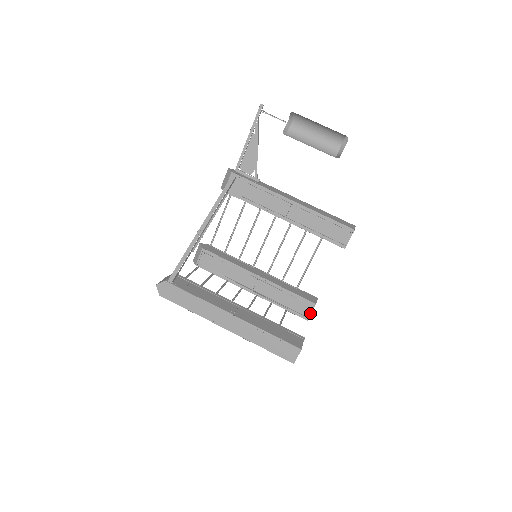
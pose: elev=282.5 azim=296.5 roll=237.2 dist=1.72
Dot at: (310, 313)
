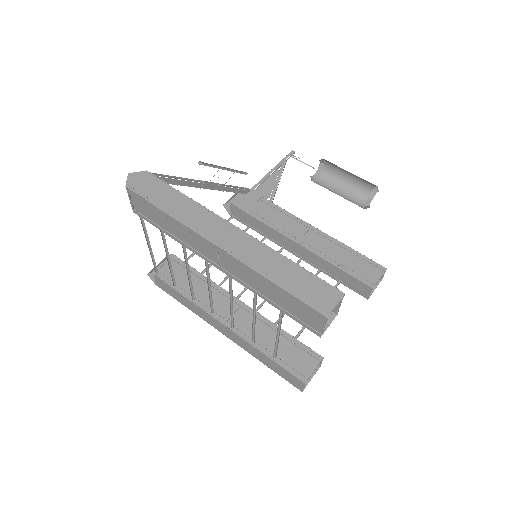
Dot at: (312, 371)
